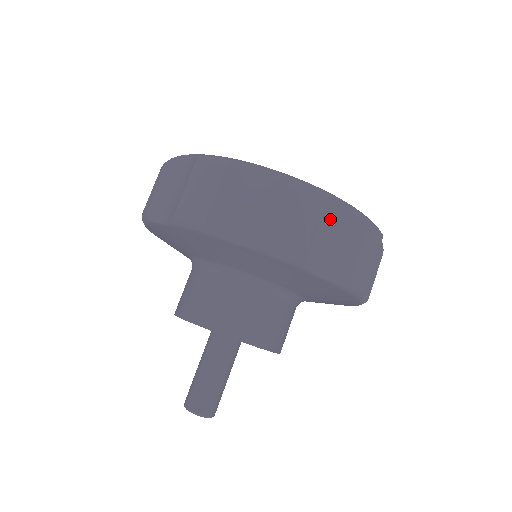
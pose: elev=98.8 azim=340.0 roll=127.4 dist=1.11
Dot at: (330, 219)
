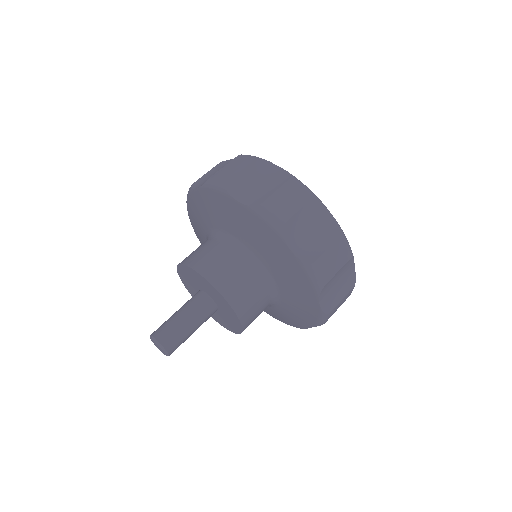
Dot at: (344, 270)
